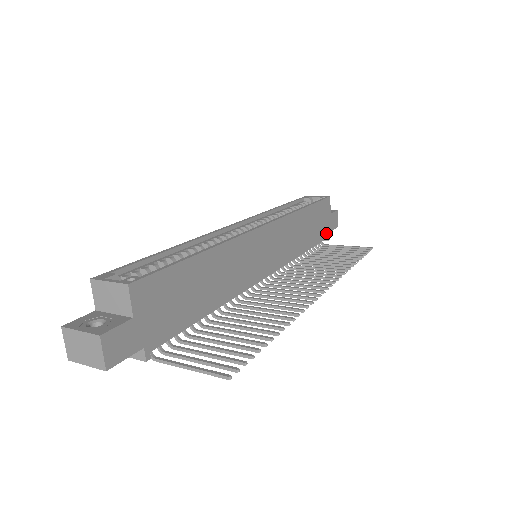
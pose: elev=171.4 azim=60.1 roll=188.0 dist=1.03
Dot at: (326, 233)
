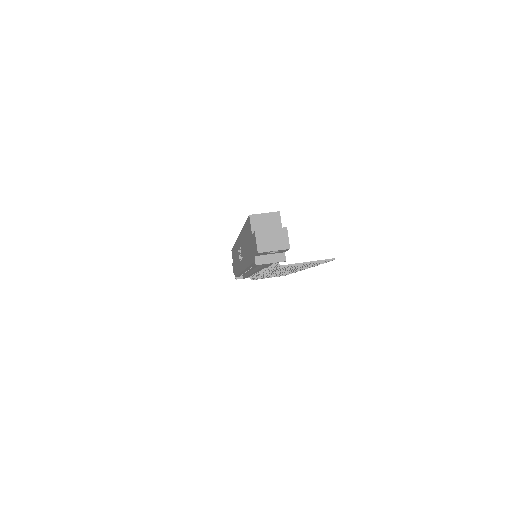
Dot at: occluded
